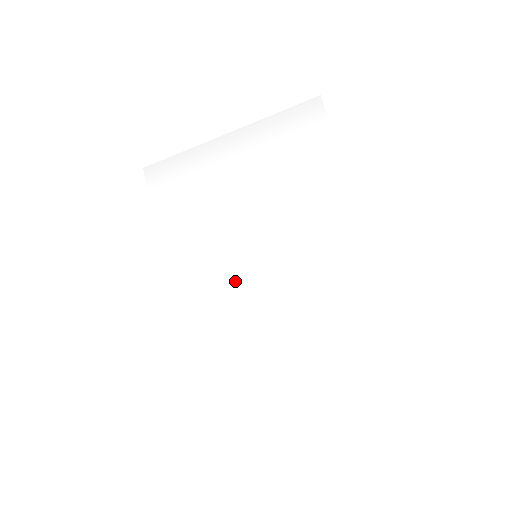
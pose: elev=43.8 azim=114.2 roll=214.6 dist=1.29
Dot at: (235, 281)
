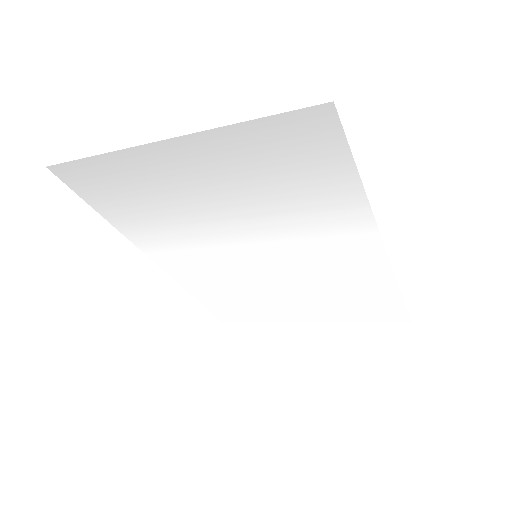
Dot at: (236, 269)
